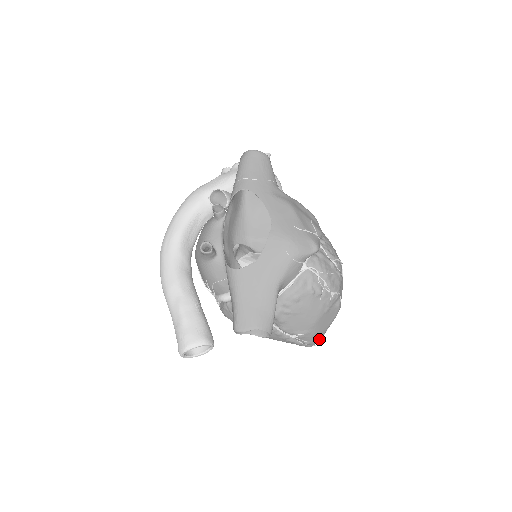
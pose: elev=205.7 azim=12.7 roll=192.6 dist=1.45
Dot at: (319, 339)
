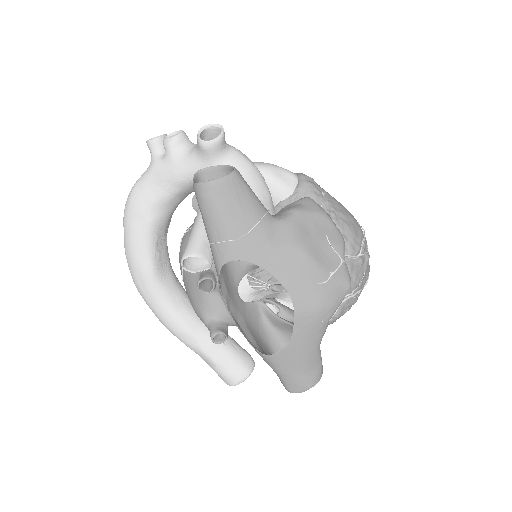
Dot at: occluded
